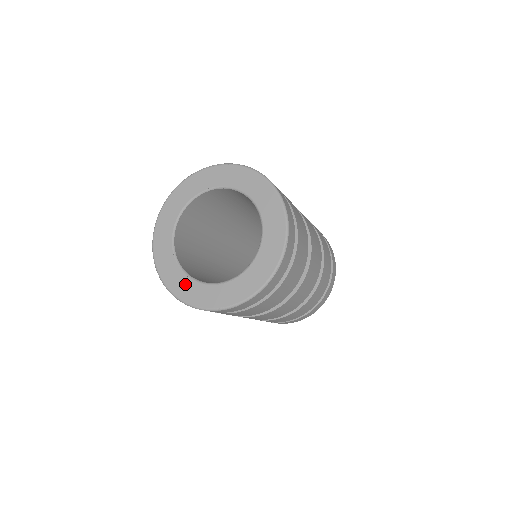
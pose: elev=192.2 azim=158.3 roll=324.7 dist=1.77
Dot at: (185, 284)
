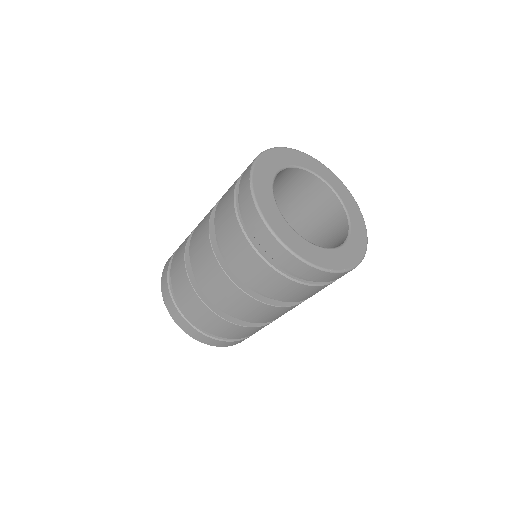
Dot at: (305, 246)
